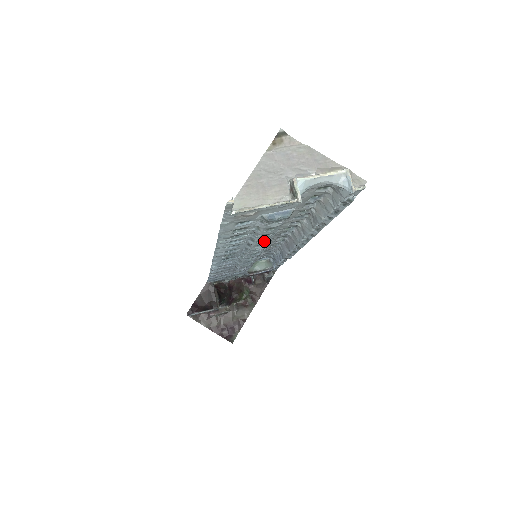
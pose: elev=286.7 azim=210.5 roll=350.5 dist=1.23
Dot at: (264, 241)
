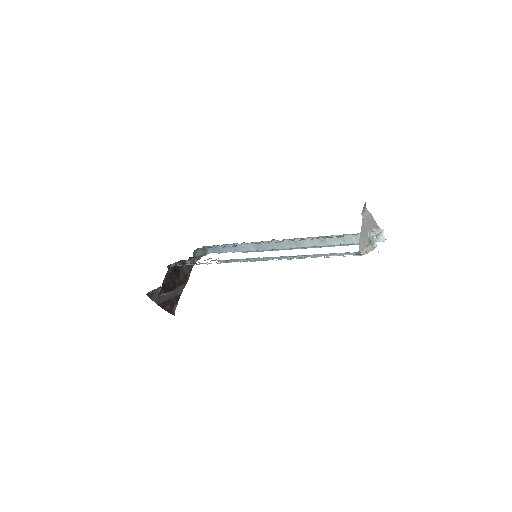
Dot at: occluded
